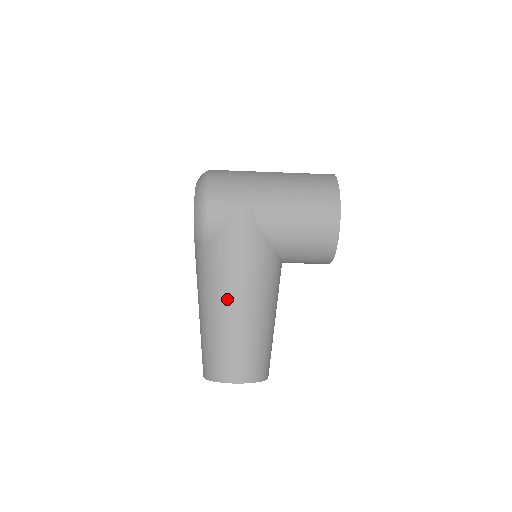
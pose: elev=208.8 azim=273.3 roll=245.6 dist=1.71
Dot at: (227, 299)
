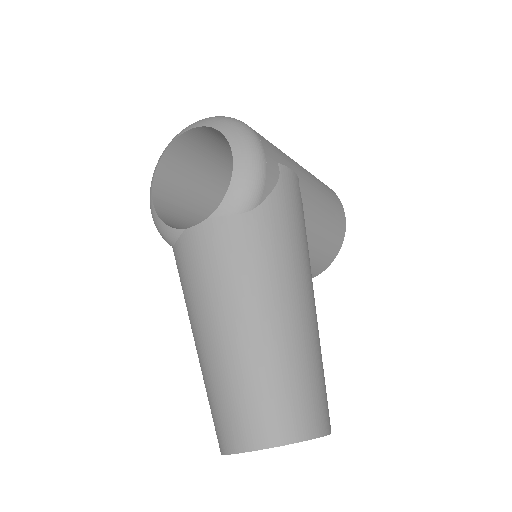
Dot at: (297, 294)
